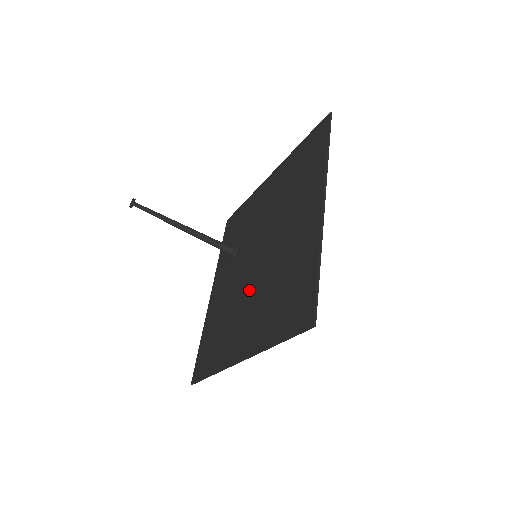
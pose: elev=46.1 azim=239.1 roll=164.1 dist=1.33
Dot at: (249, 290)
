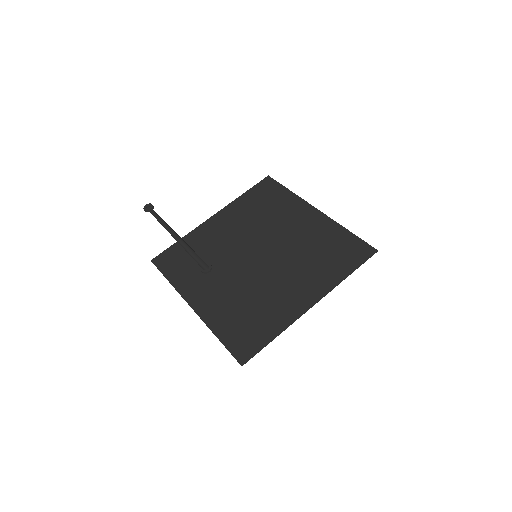
Dot at: (273, 272)
